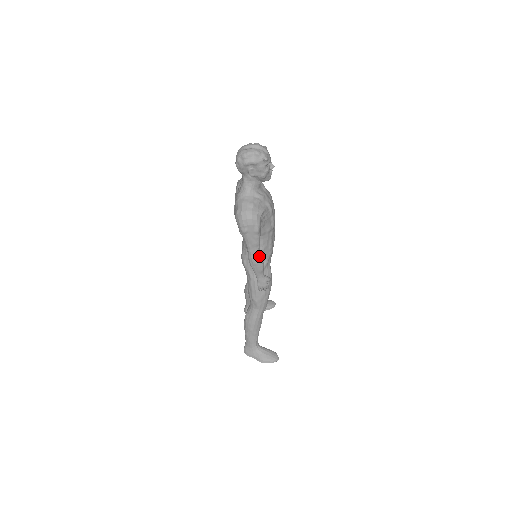
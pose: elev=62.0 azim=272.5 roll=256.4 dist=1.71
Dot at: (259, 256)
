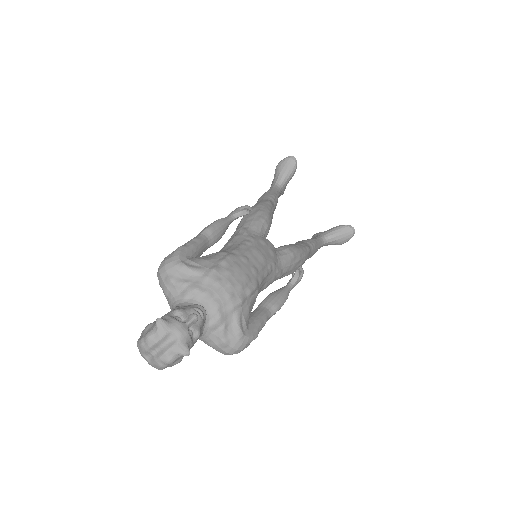
Dot at: (275, 312)
